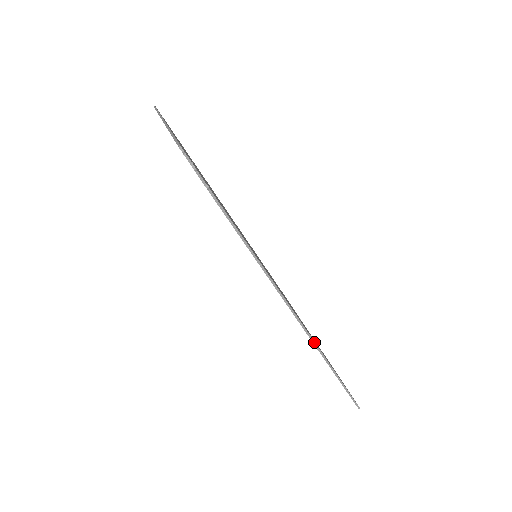
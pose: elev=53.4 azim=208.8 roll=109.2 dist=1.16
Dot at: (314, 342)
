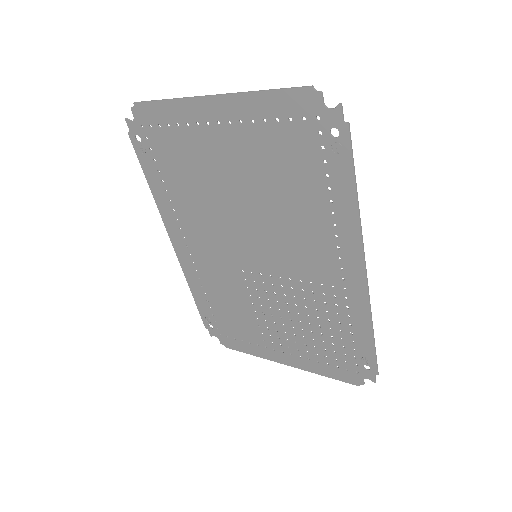
Dot at: occluded
